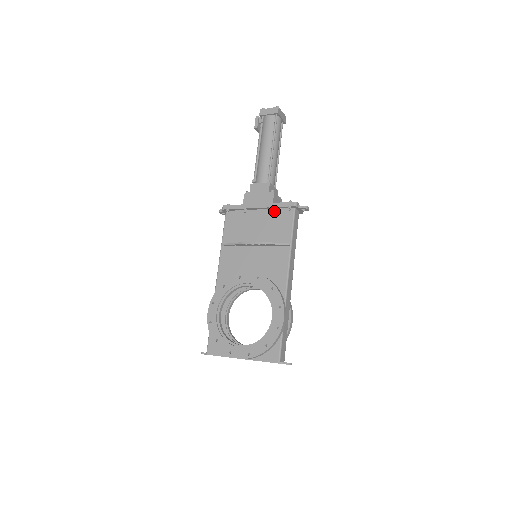
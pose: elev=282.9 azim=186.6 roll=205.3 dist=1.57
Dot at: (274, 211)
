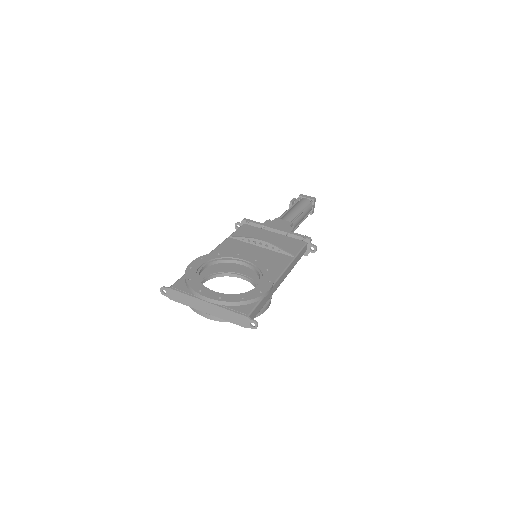
Dot at: (288, 237)
